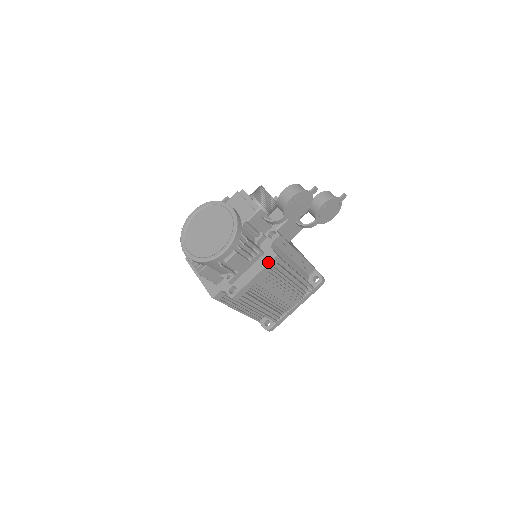
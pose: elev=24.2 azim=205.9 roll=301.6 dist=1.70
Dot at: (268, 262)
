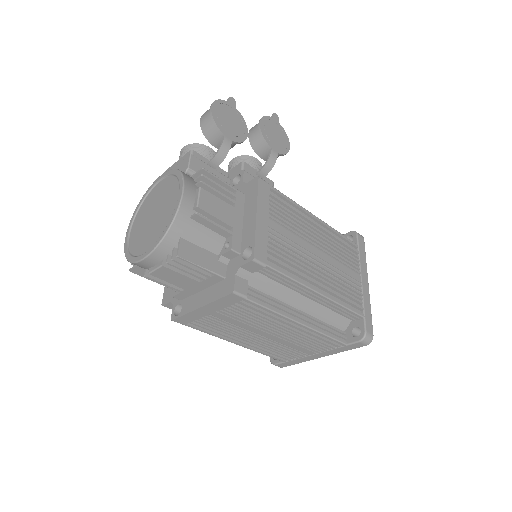
Dot at: (255, 190)
